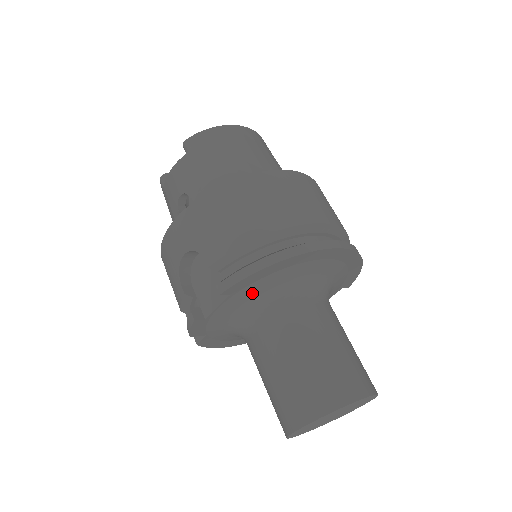
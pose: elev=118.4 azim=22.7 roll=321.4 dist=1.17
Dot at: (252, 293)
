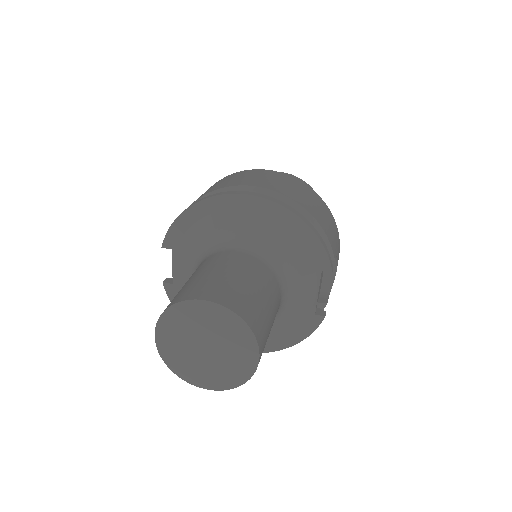
Dot at: (188, 248)
